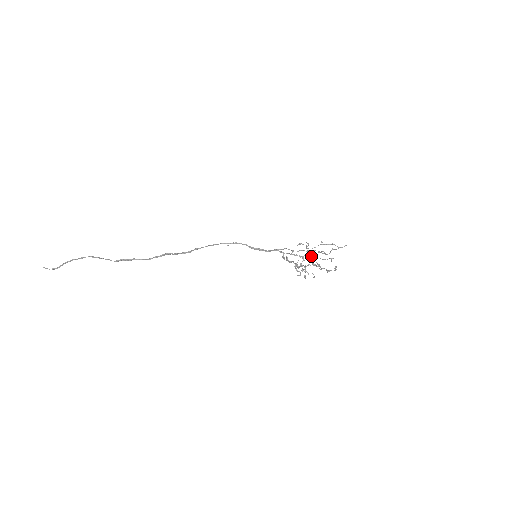
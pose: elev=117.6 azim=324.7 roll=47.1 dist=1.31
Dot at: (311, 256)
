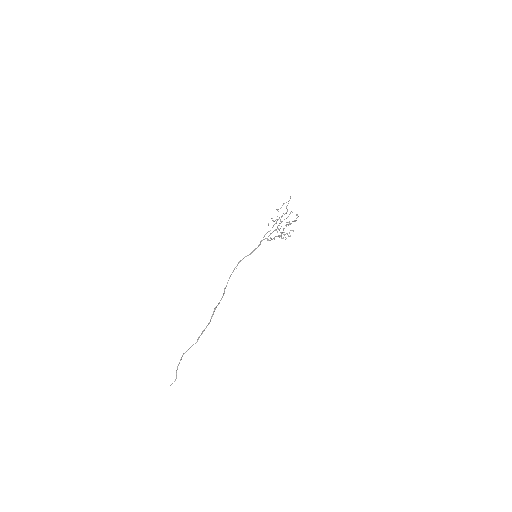
Dot at: (280, 223)
